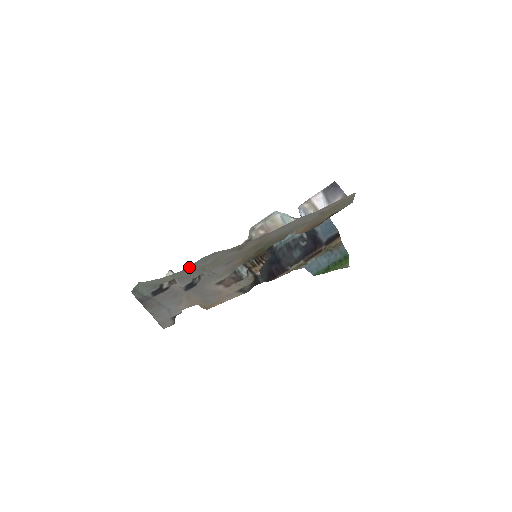
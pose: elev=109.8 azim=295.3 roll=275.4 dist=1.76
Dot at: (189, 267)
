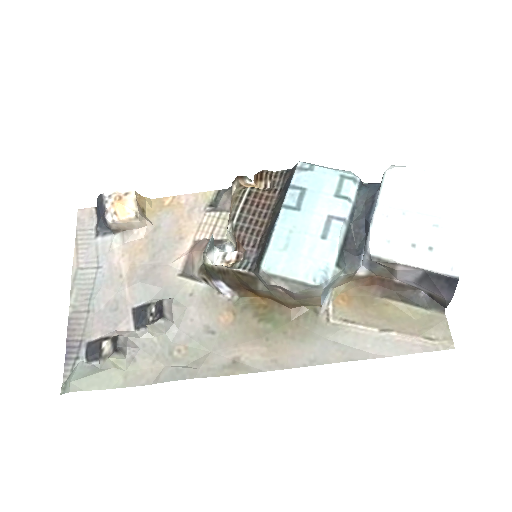
Dot at: (151, 383)
